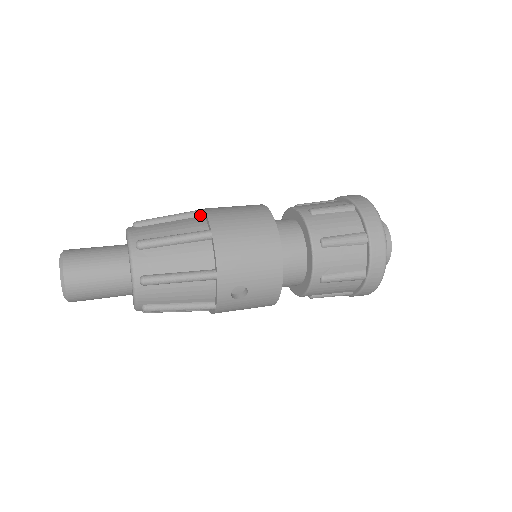
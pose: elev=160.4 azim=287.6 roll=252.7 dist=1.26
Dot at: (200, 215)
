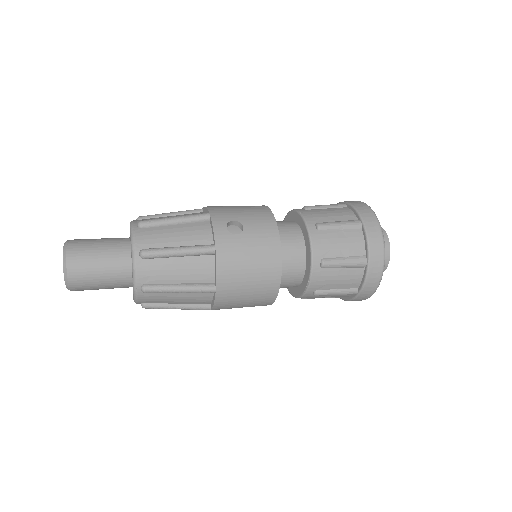
Dot at: occluded
